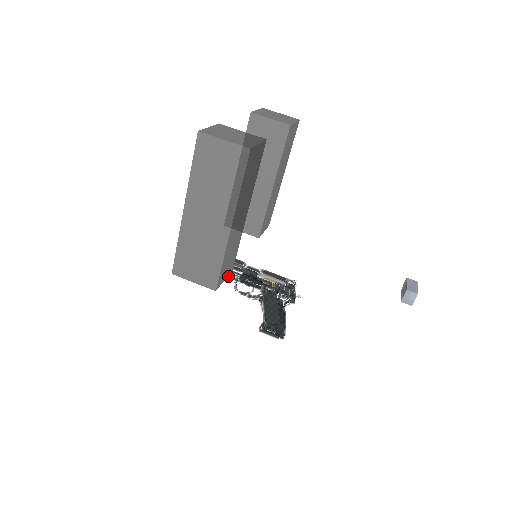
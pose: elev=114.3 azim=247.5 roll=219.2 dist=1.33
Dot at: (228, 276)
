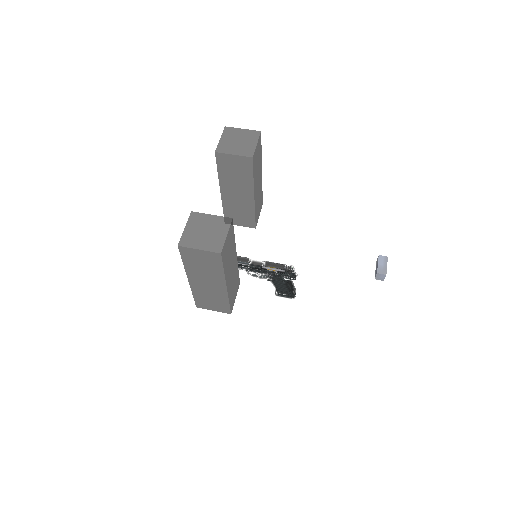
Dot at: (240, 269)
